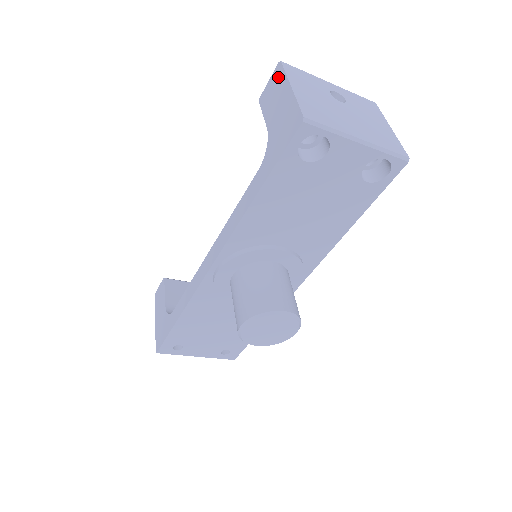
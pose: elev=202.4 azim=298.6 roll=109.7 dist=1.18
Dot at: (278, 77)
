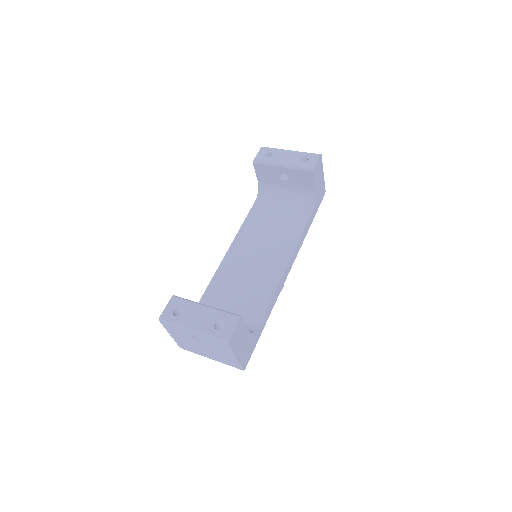
Dot at: occluded
